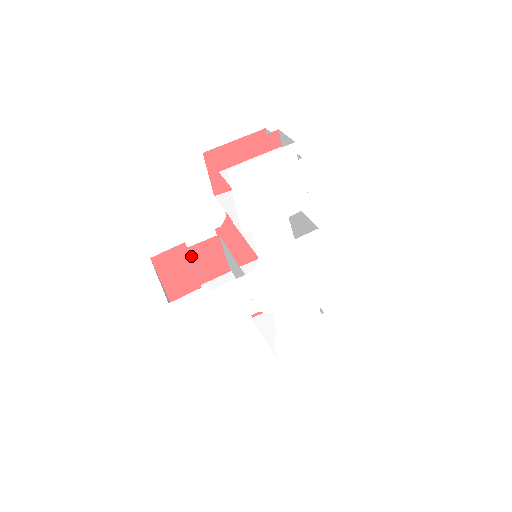
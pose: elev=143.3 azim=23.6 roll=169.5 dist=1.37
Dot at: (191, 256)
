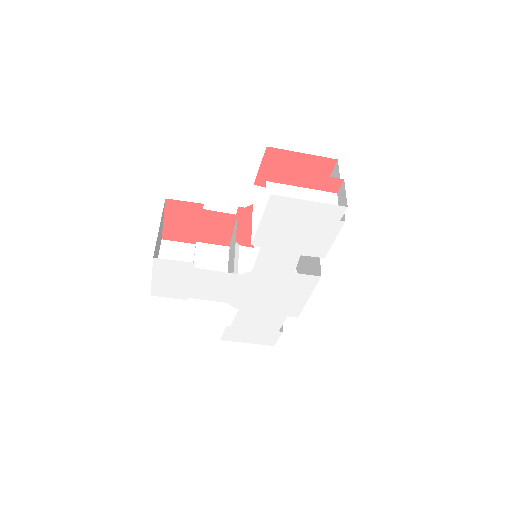
Dot at: (202, 217)
